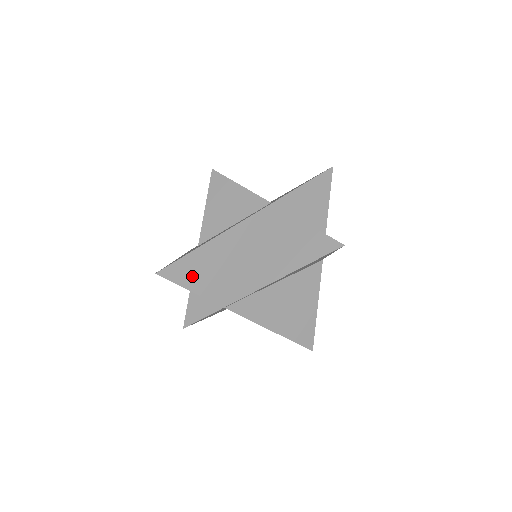
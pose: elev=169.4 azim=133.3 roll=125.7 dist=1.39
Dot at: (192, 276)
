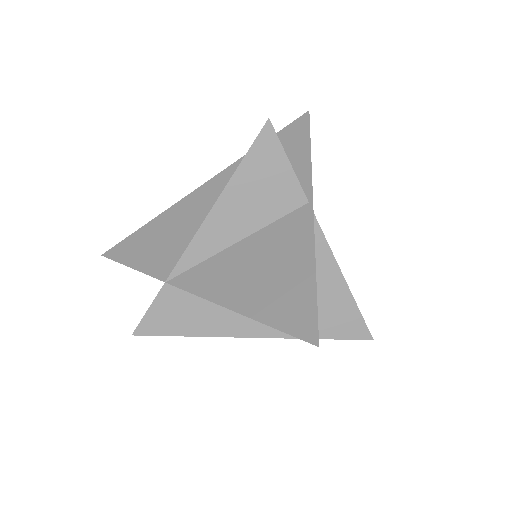
Dot at: (136, 252)
